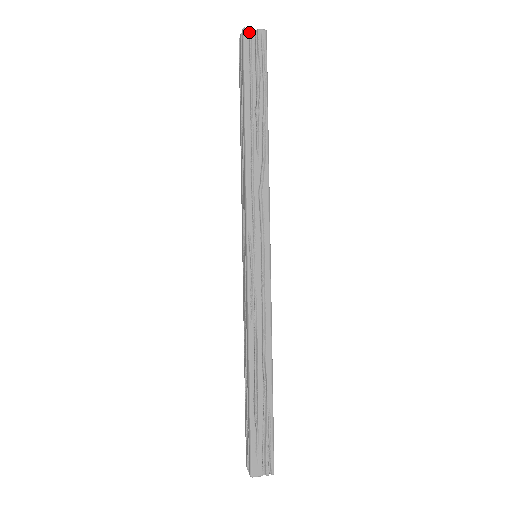
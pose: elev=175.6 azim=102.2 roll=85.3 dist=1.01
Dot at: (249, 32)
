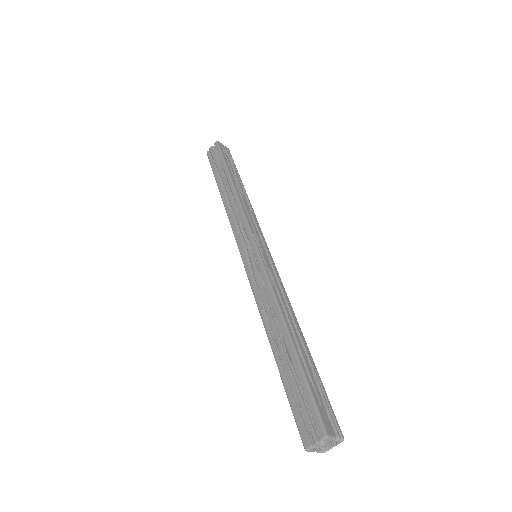
Dot at: (220, 144)
